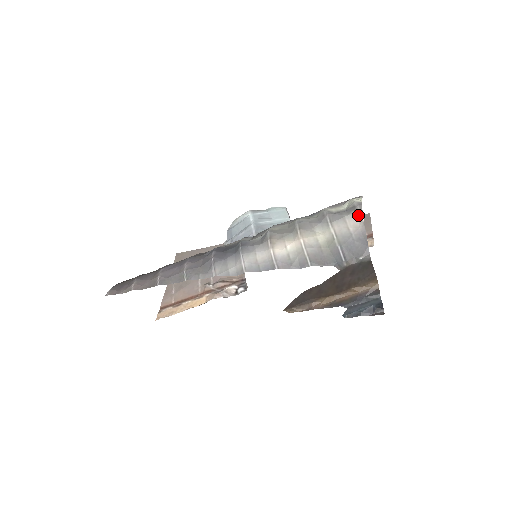
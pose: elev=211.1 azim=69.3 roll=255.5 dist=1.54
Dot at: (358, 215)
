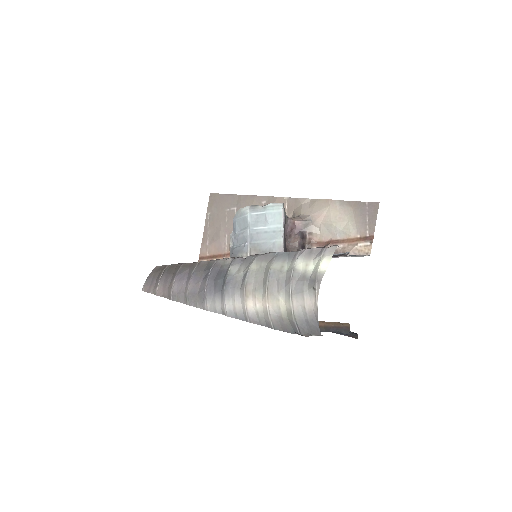
Dot at: (314, 296)
